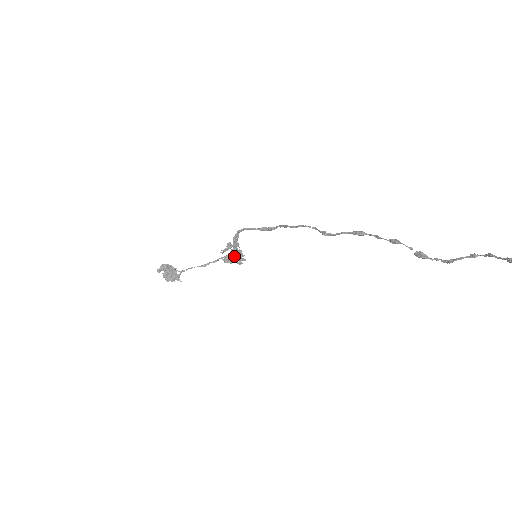
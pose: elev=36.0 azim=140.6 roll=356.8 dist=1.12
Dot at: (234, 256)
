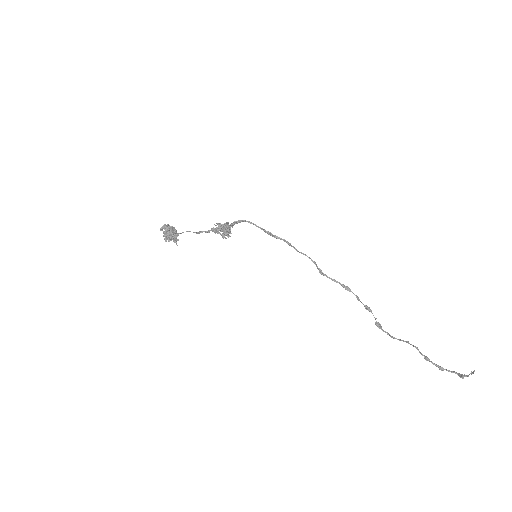
Dot at: (224, 231)
